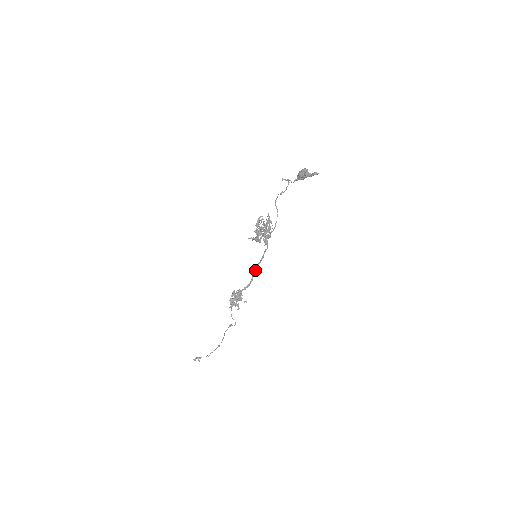
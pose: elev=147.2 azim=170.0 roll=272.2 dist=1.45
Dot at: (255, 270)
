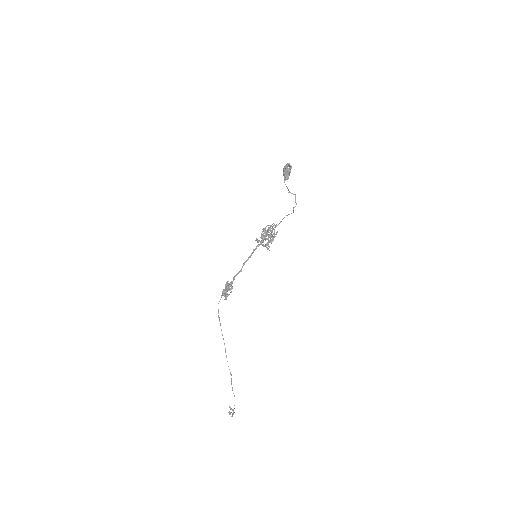
Dot at: (245, 261)
